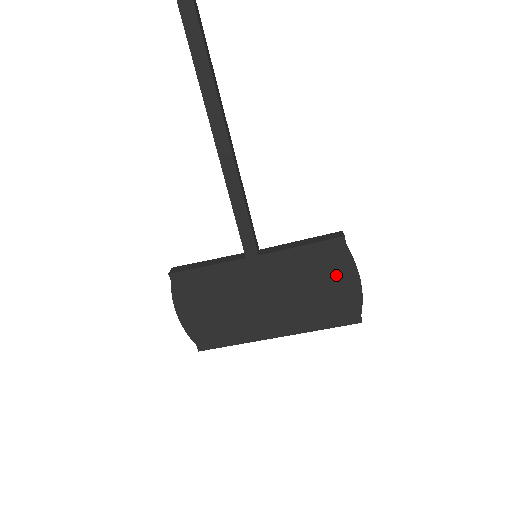
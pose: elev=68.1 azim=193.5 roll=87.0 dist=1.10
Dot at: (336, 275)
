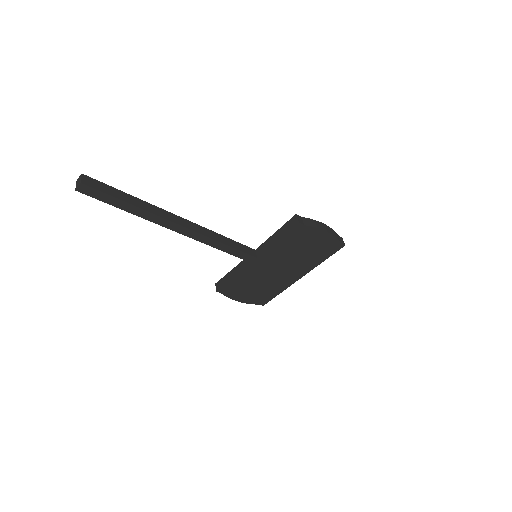
Dot at: (310, 238)
